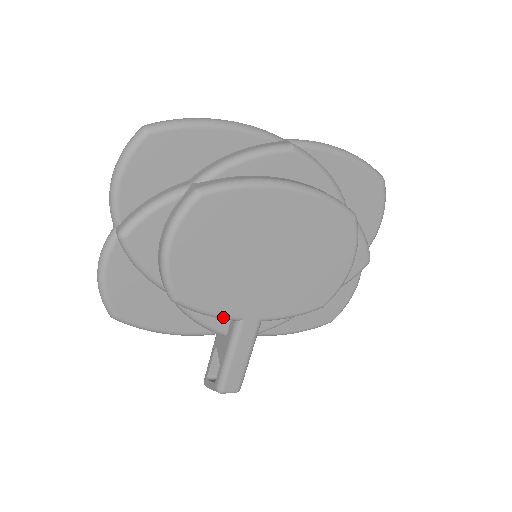
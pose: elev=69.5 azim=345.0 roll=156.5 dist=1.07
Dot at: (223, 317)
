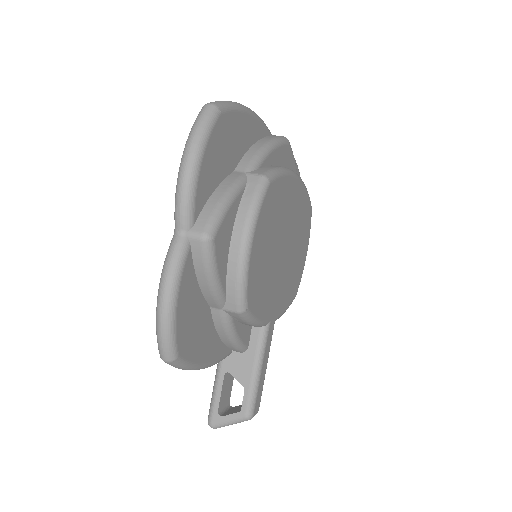
Dot at: (262, 323)
